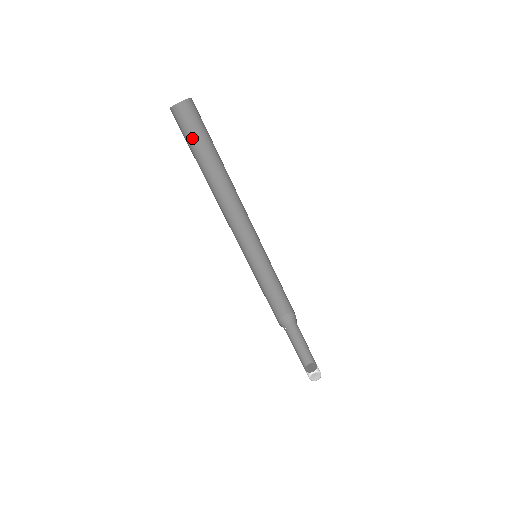
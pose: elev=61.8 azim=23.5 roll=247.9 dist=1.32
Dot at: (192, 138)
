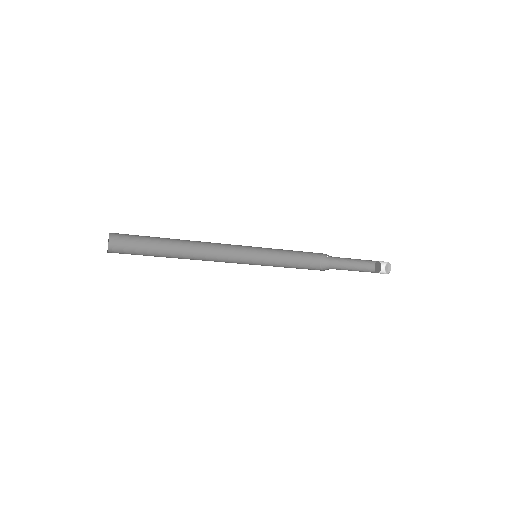
Dot at: (139, 248)
